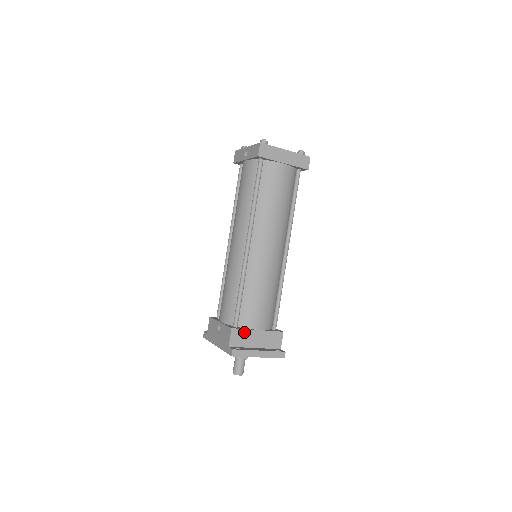
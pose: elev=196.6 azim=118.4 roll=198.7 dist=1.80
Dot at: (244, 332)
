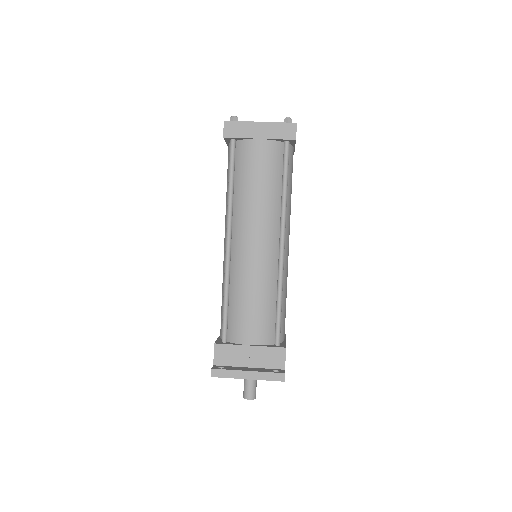
Dot at: (231, 348)
